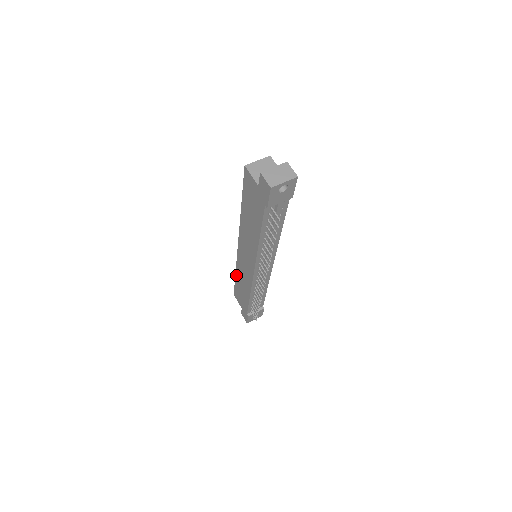
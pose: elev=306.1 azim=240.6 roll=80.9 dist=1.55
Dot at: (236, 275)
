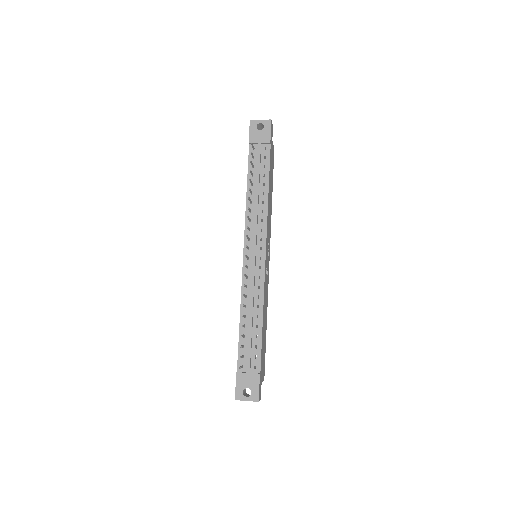
Dot at: occluded
